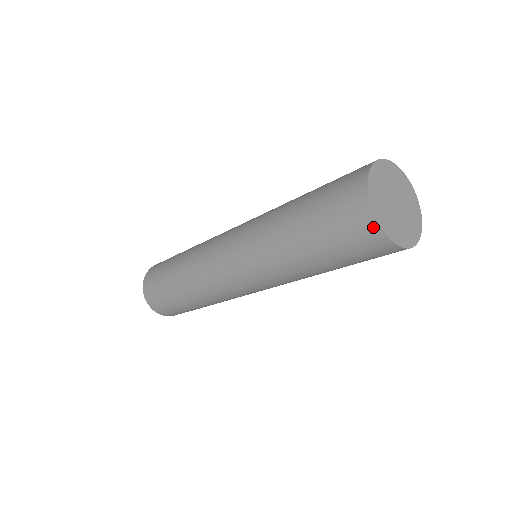
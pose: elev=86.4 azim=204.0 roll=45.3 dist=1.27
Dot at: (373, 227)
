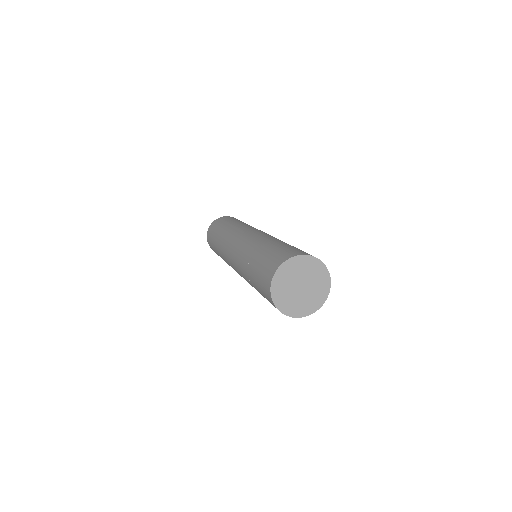
Dot at: (284, 314)
